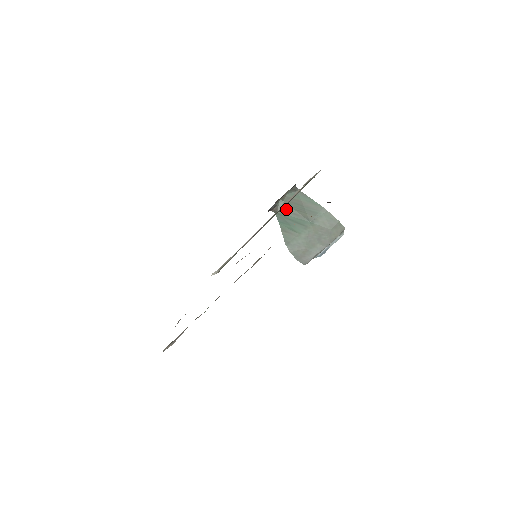
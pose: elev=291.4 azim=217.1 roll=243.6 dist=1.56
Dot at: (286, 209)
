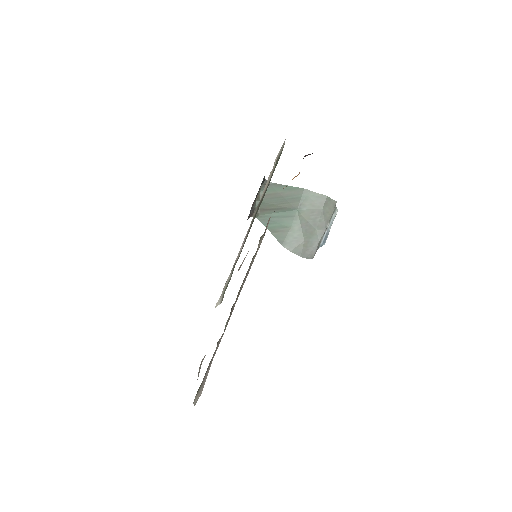
Dot at: (266, 208)
